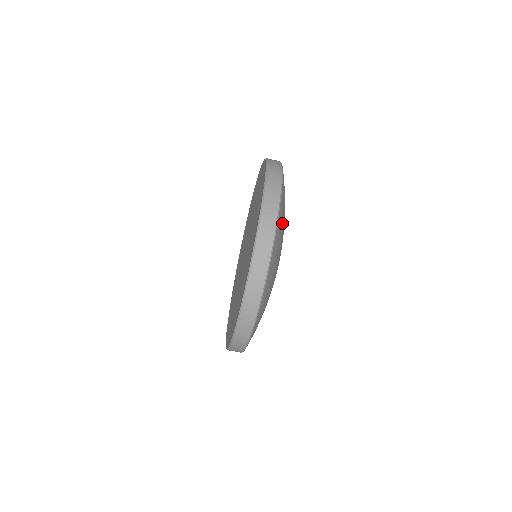
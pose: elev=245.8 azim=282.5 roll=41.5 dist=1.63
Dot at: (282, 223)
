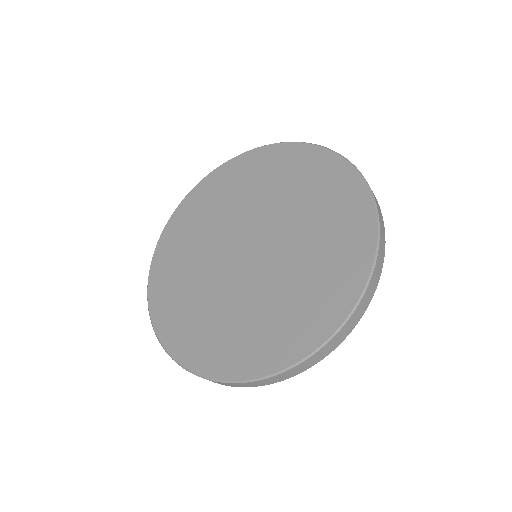
Dot at: occluded
